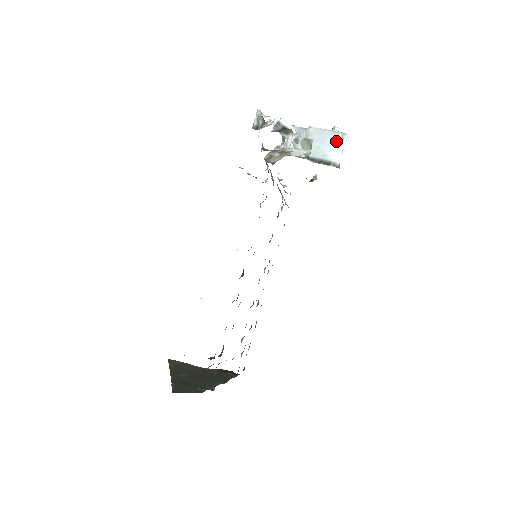
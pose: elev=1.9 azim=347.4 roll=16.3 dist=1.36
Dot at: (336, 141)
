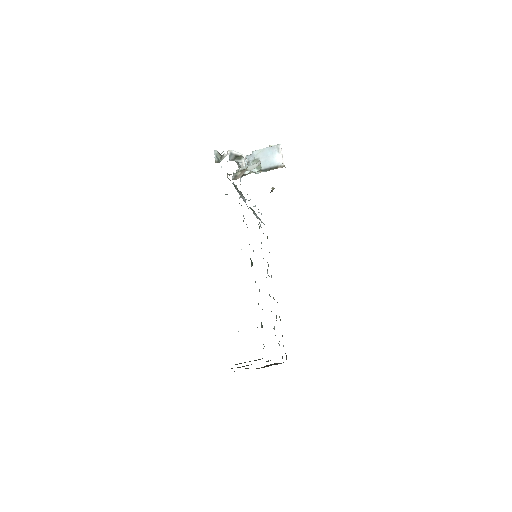
Dot at: (275, 152)
